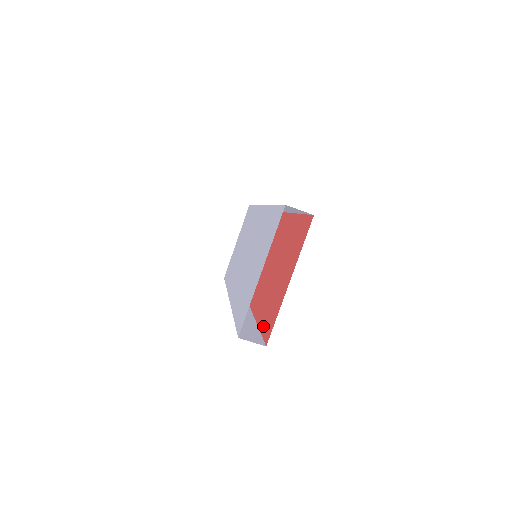
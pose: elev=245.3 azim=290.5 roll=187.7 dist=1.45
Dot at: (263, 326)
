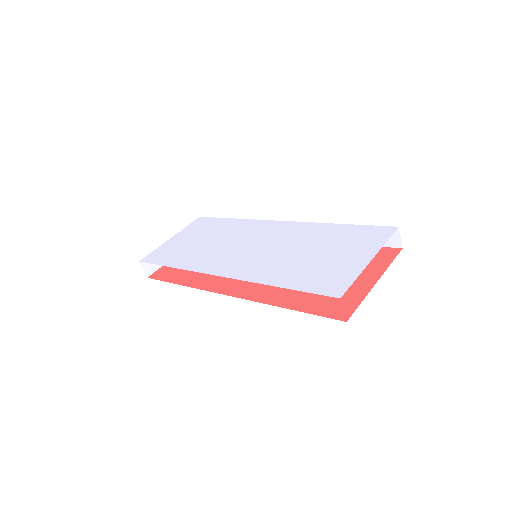
Dot at: (315, 309)
